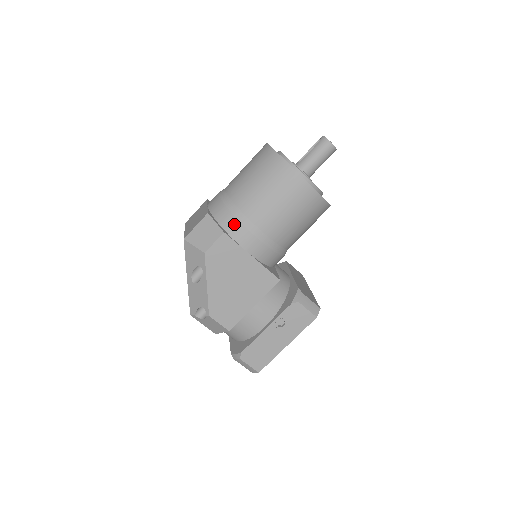
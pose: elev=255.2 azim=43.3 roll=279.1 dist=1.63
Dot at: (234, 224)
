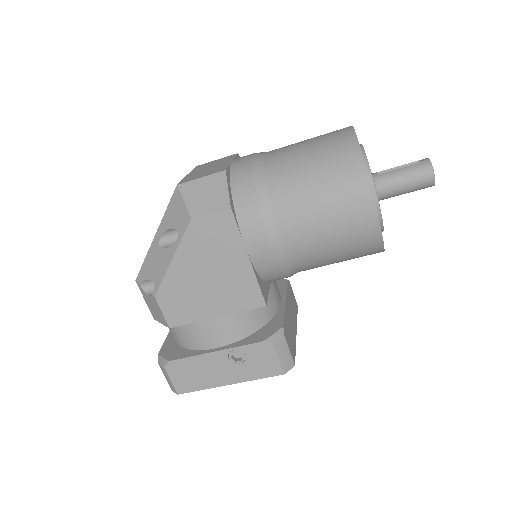
Dot at: (250, 204)
